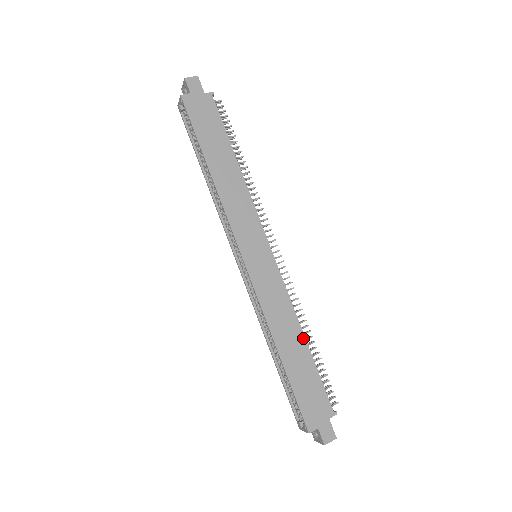
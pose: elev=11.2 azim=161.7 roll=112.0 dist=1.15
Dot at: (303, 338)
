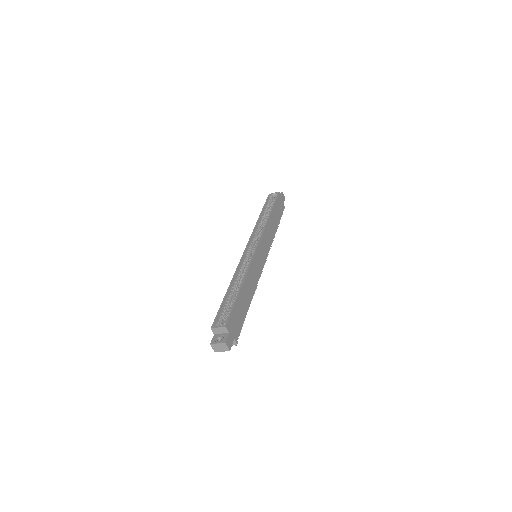
Dot at: (251, 299)
